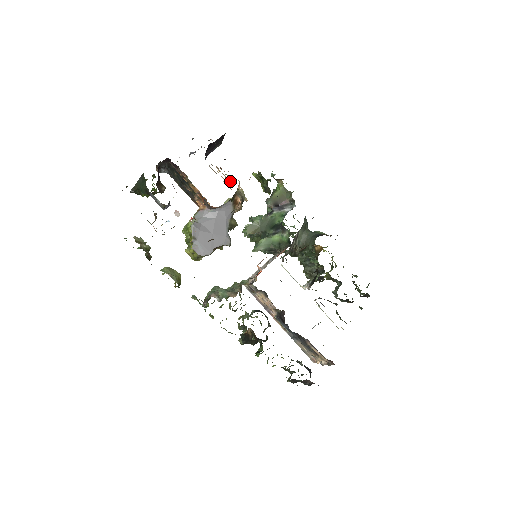
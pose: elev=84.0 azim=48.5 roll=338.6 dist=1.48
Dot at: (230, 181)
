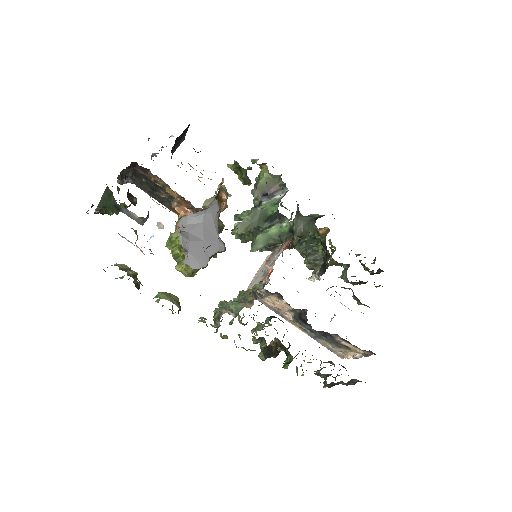
Dot at: occluded
